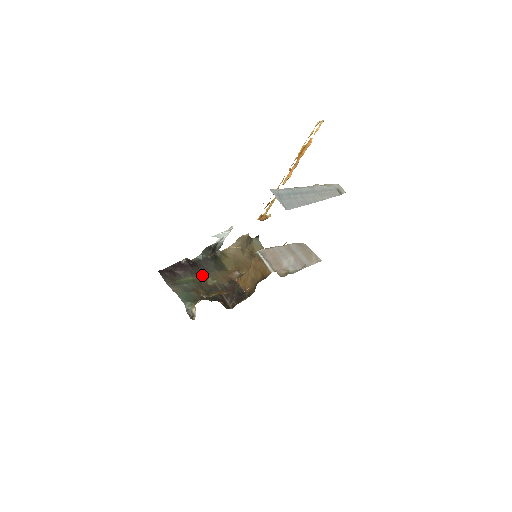
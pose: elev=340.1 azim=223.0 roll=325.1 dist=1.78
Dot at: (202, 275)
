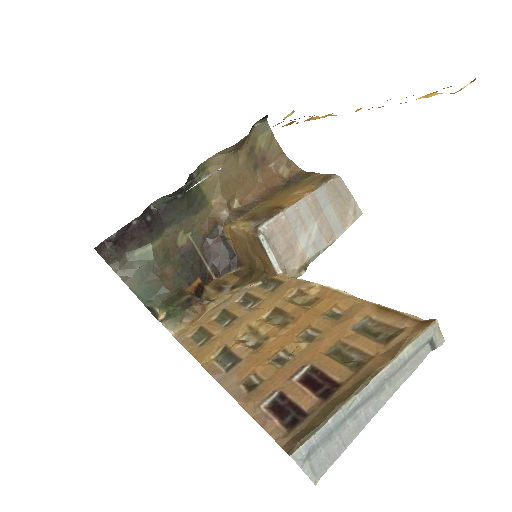
Dot at: (168, 230)
